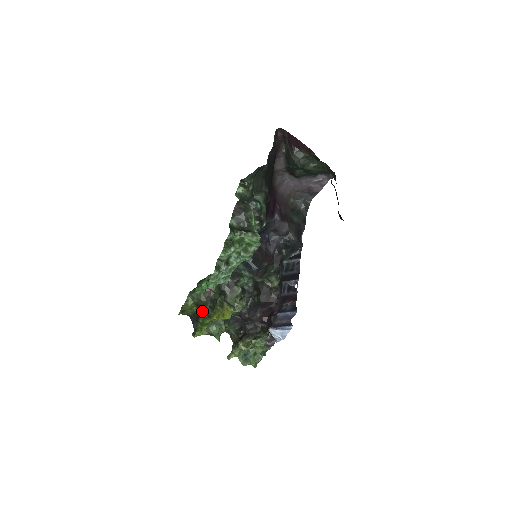
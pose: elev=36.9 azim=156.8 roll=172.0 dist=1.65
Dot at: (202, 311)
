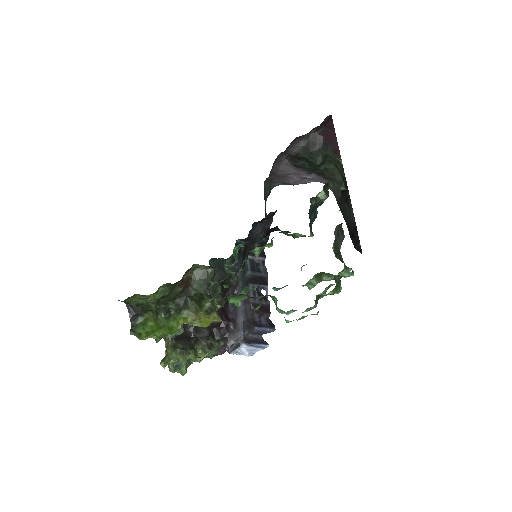
Dot at: (158, 305)
